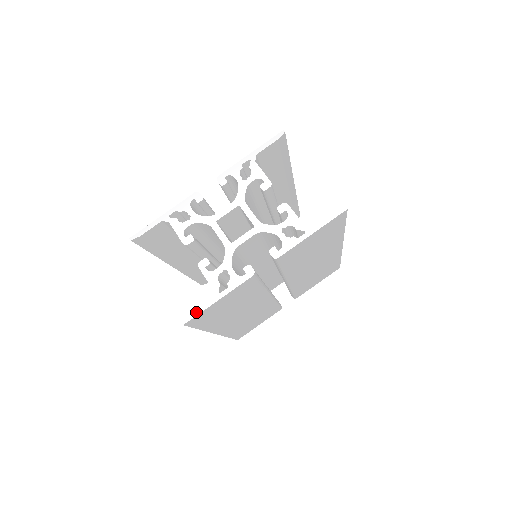
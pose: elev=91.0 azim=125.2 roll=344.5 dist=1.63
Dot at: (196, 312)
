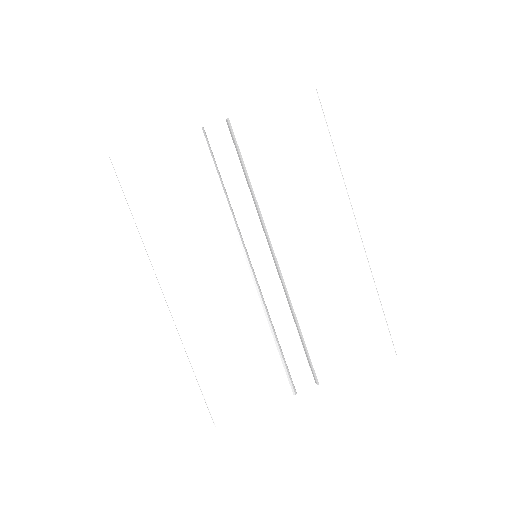
Dot at: (129, 151)
